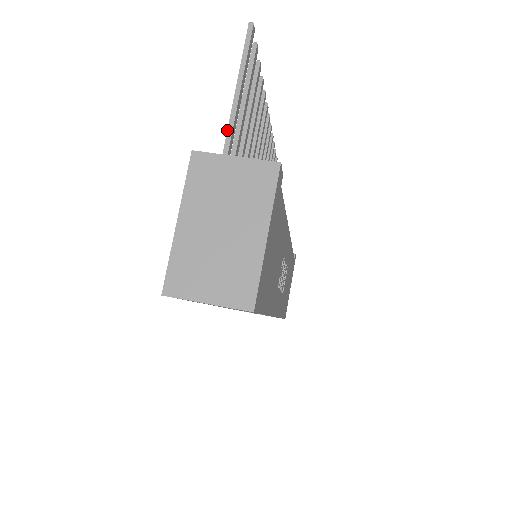
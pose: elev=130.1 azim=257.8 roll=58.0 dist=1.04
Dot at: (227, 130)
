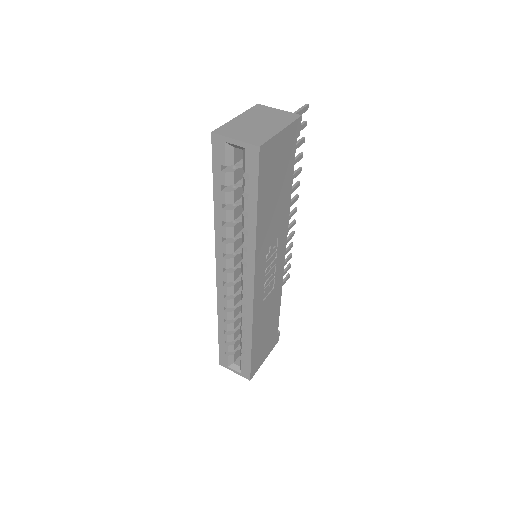
Dot at: occluded
